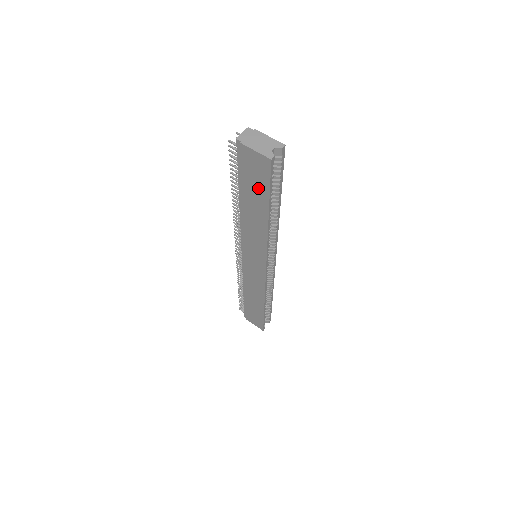
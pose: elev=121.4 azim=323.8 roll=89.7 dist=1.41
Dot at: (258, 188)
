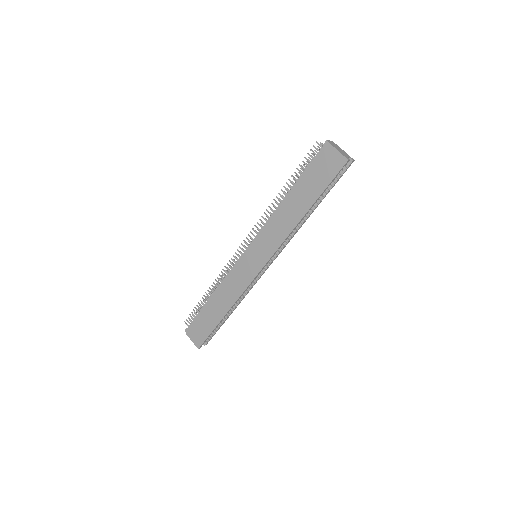
Dot at: (318, 182)
